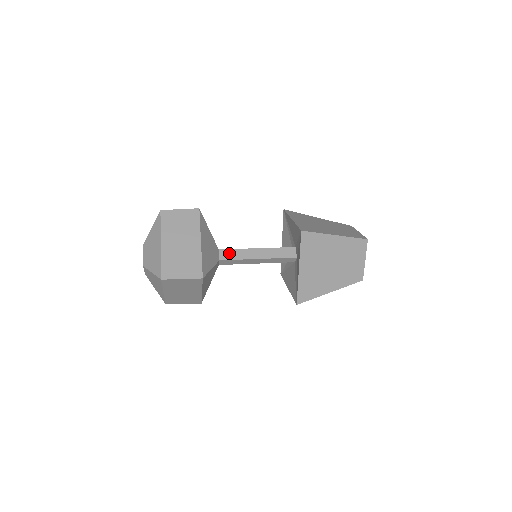
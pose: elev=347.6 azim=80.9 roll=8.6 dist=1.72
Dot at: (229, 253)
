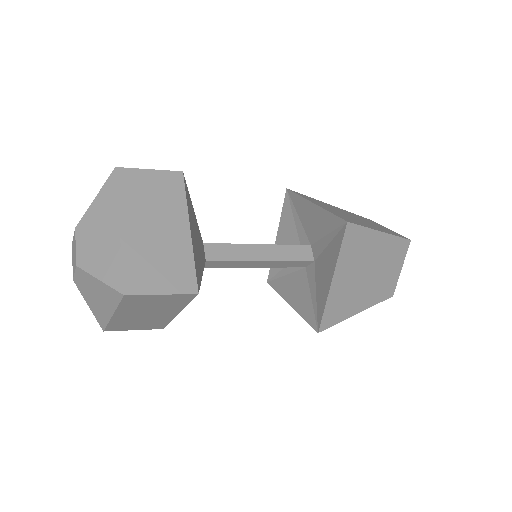
Dot at: (219, 250)
